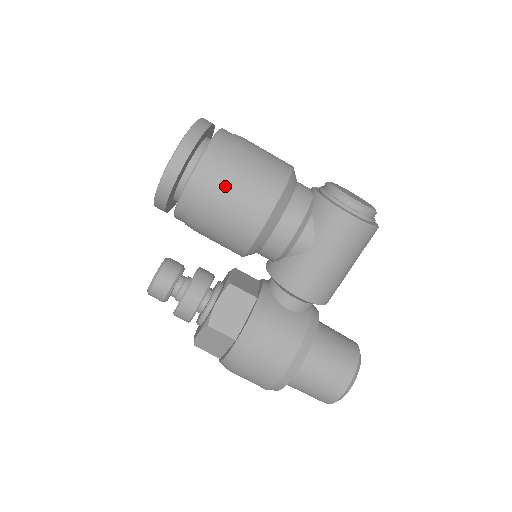
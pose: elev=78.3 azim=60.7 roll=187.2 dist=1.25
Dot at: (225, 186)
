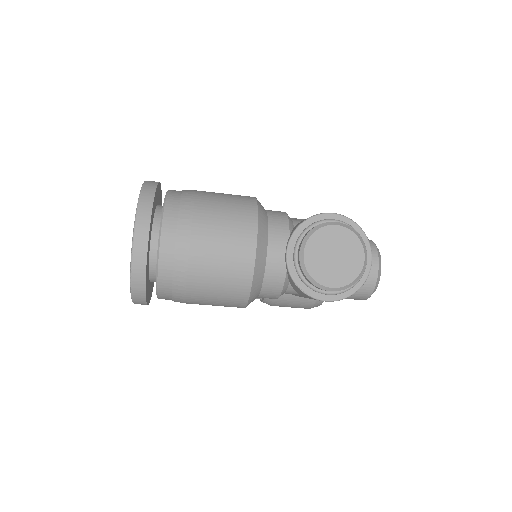
Dot at: (193, 303)
